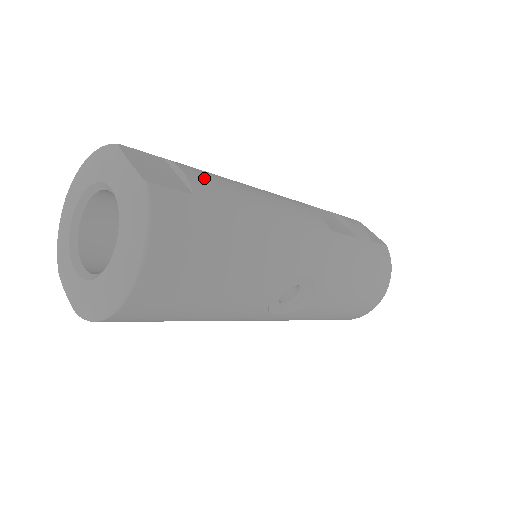
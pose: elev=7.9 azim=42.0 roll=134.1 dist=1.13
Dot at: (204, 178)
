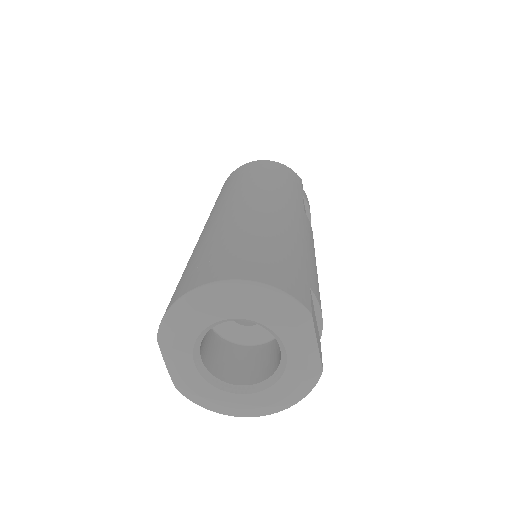
Dot at: occluded
